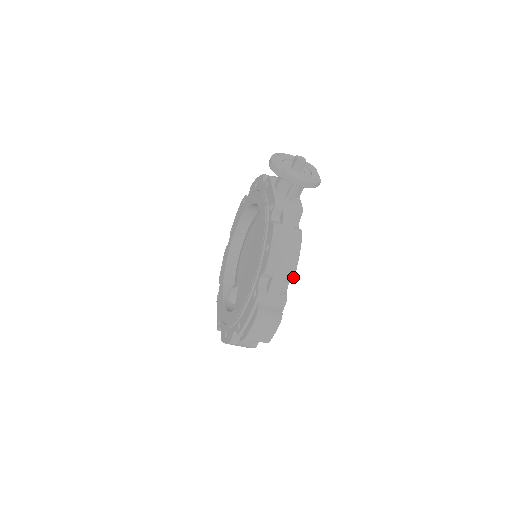
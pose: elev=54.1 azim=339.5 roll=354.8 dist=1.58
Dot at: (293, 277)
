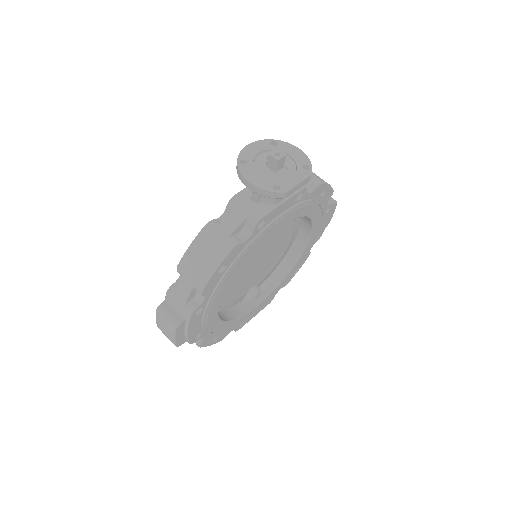
Dot at: (201, 291)
